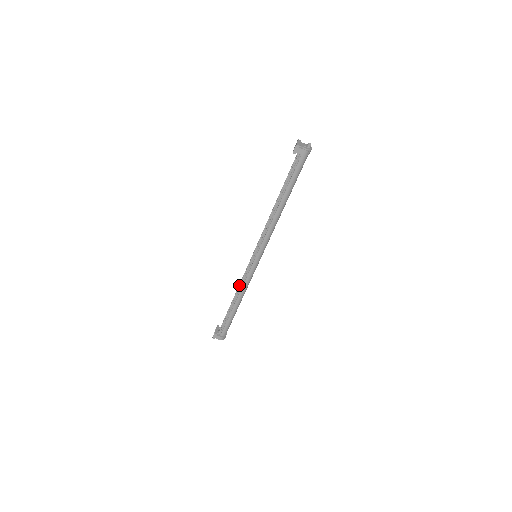
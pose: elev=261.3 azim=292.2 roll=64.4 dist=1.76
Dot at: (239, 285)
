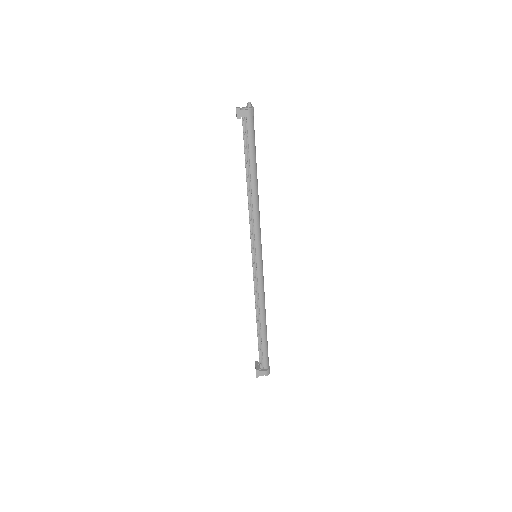
Dot at: (255, 299)
